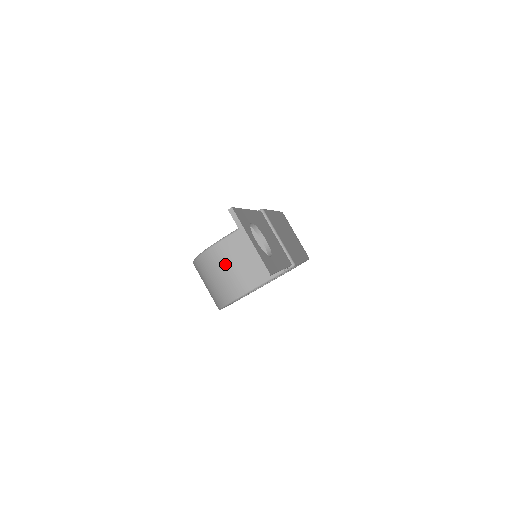
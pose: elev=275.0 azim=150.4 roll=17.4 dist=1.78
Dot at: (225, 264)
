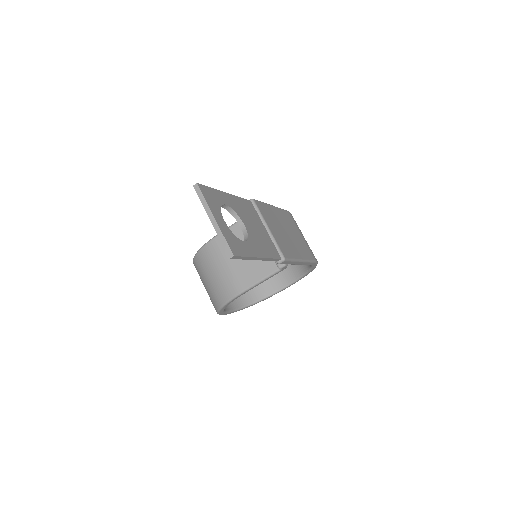
Dot at: (219, 262)
